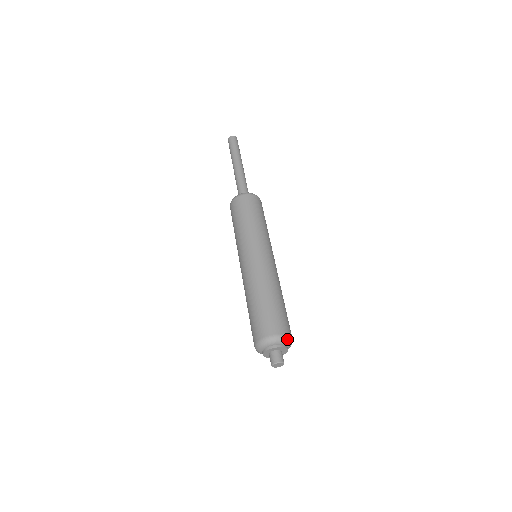
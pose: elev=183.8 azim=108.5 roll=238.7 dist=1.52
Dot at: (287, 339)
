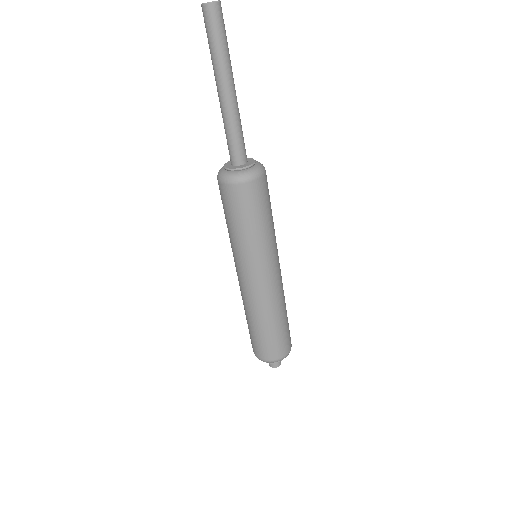
Dot at: occluded
